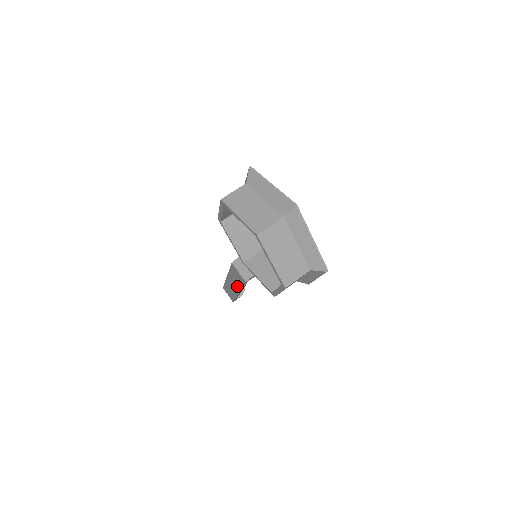
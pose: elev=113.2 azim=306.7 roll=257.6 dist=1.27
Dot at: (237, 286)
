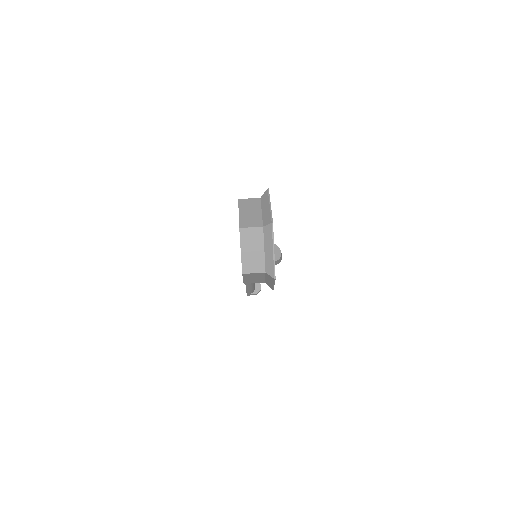
Dot at: occluded
